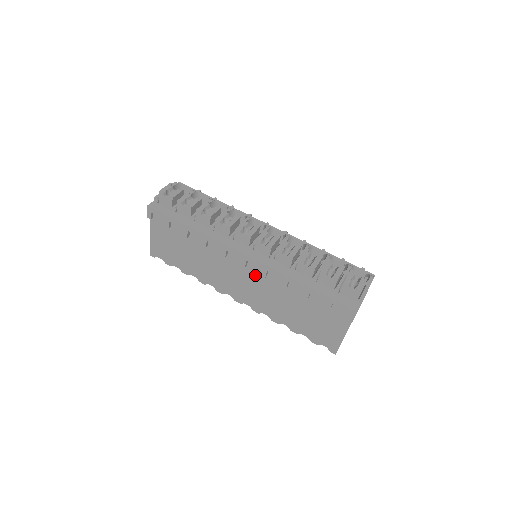
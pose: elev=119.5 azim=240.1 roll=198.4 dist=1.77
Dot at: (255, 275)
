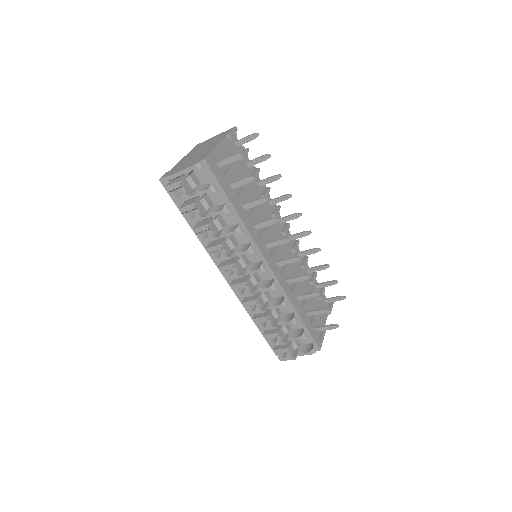
Dot at: occluded
